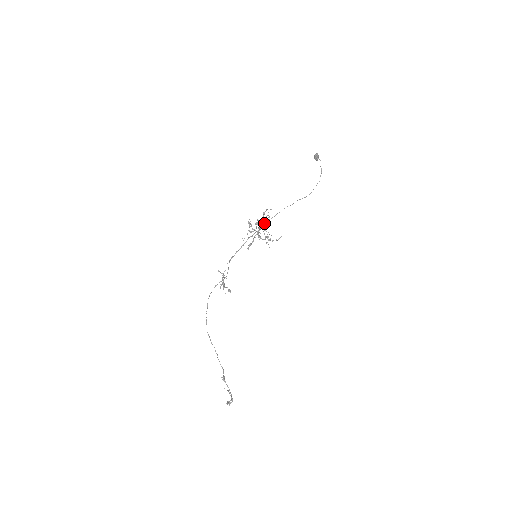
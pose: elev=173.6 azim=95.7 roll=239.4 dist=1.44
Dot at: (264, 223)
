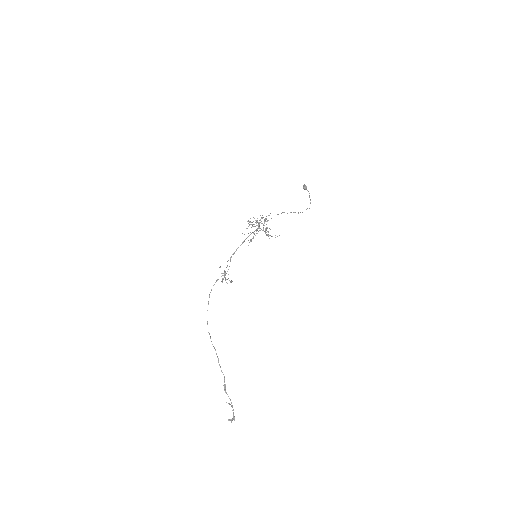
Dot at: occluded
